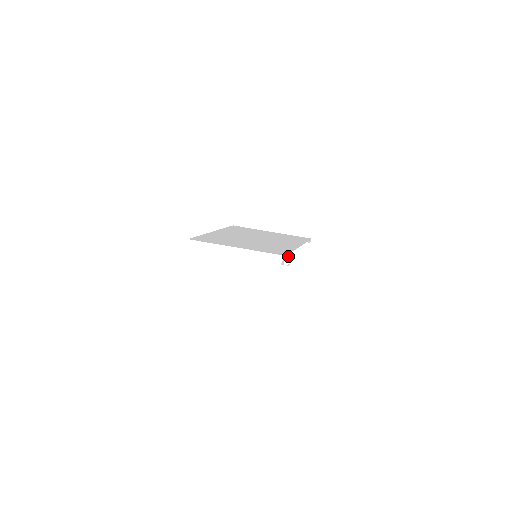
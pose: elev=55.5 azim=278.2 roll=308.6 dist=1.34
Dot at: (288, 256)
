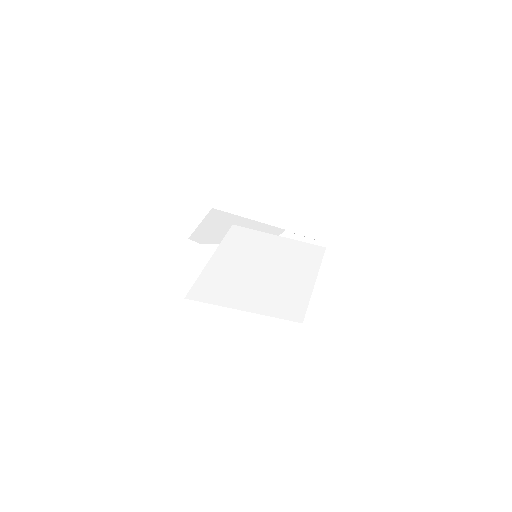
Dot at: occluded
